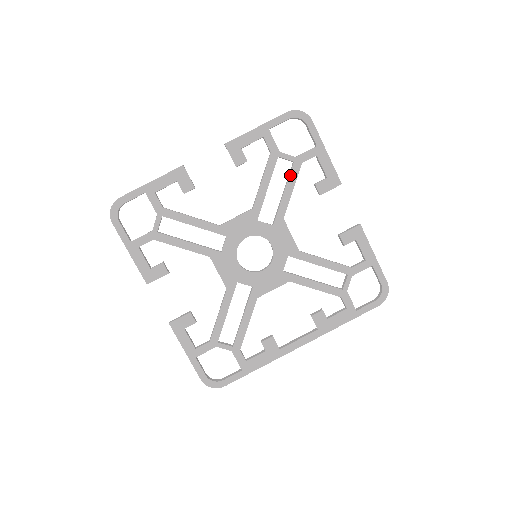
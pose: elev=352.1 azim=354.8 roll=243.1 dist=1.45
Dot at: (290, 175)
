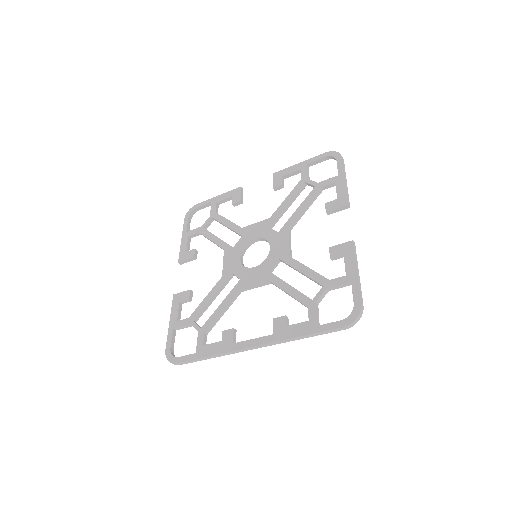
Dot at: (308, 196)
